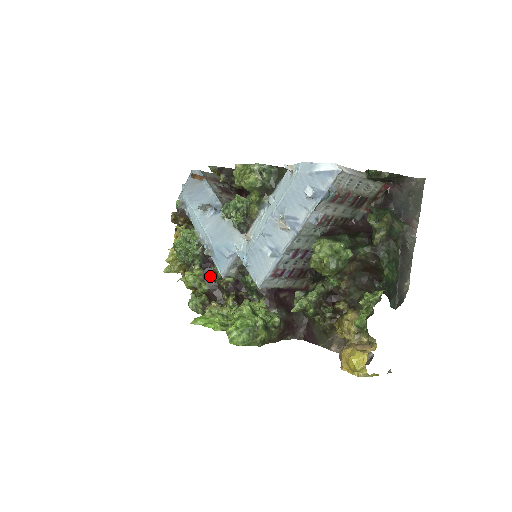
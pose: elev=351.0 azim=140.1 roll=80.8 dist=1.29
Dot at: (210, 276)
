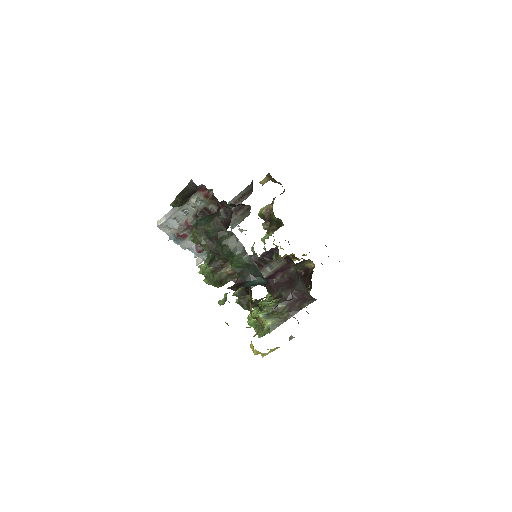
Dot at: occluded
